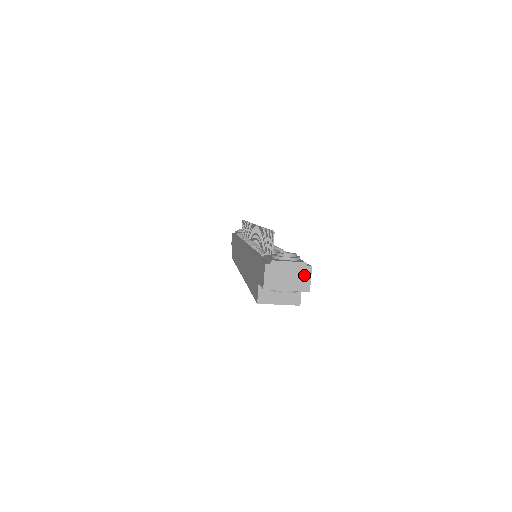
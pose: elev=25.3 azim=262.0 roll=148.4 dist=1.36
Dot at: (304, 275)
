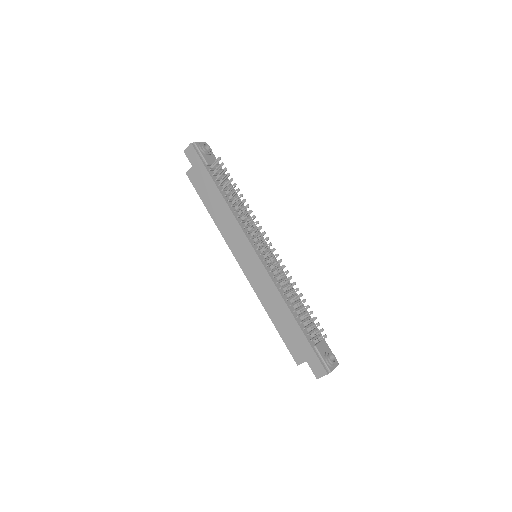
Dot at: occluded
